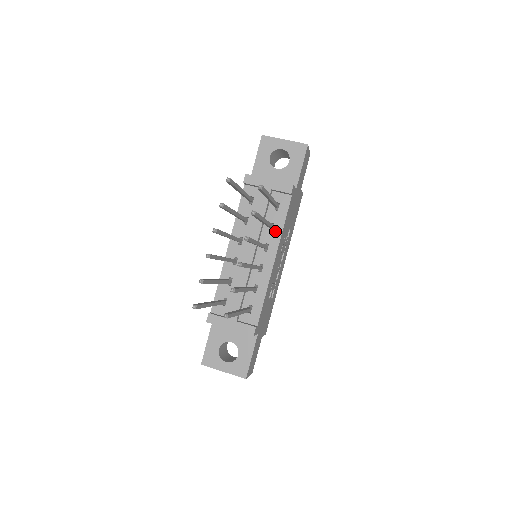
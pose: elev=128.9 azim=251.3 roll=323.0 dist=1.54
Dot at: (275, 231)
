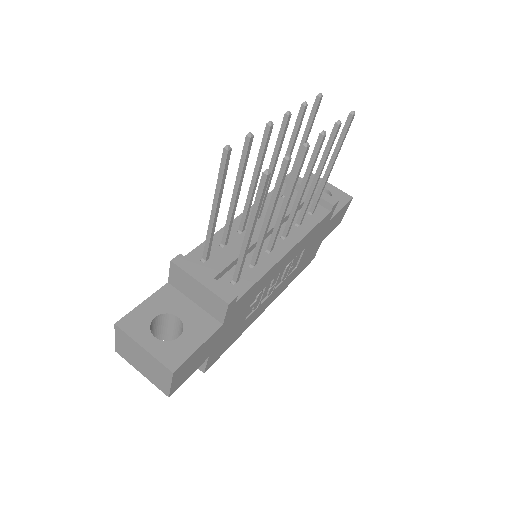
Dot at: (301, 228)
